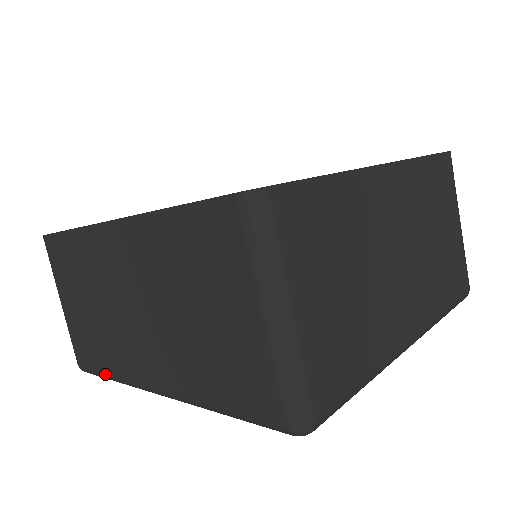
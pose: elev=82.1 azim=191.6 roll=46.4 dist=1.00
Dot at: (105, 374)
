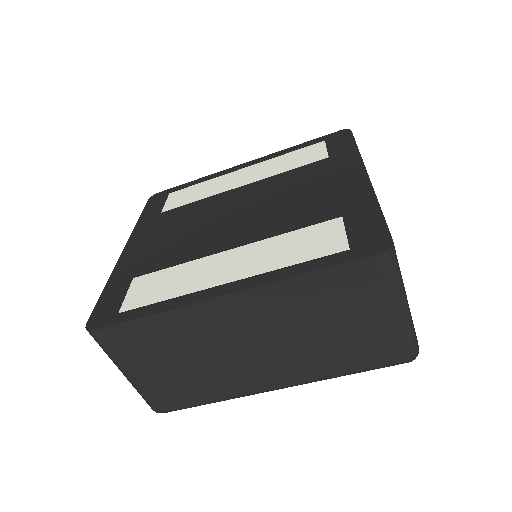
Dot at: (205, 403)
